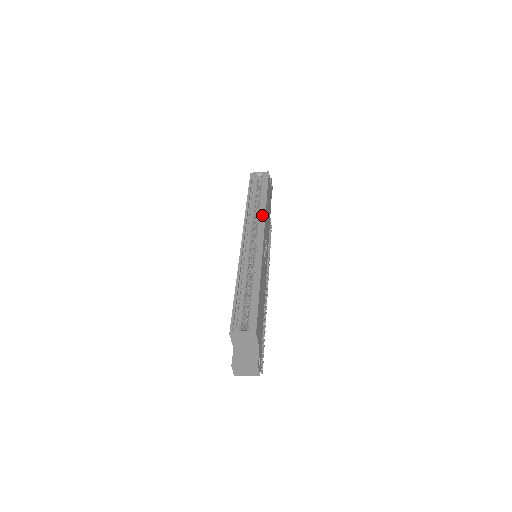
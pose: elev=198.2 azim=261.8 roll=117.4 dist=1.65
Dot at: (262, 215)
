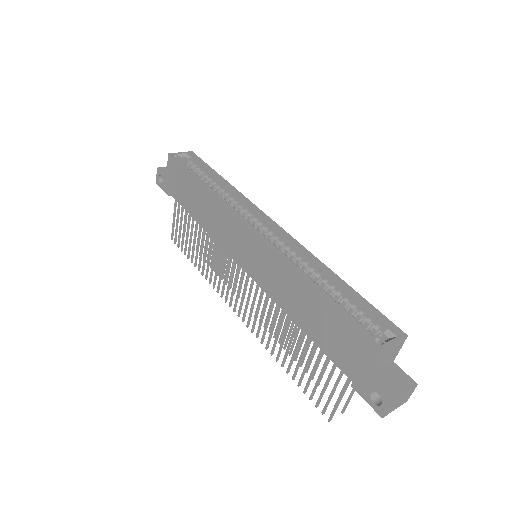
Dot at: (240, 199)
